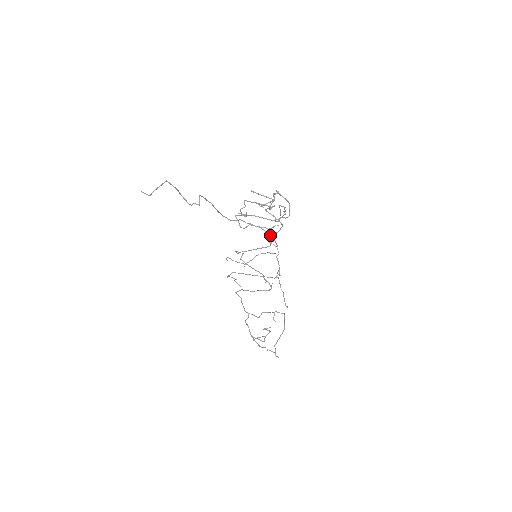
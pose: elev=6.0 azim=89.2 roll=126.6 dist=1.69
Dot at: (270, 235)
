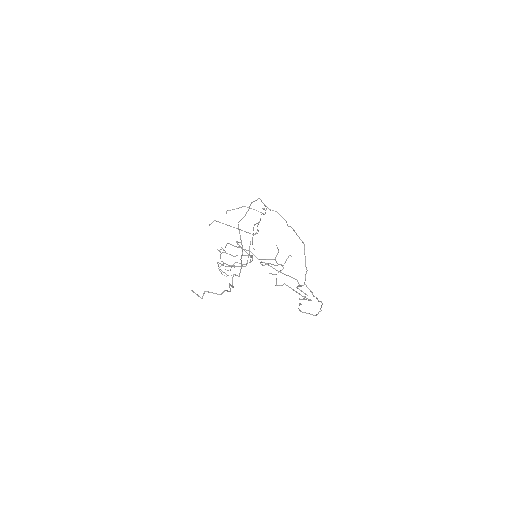
Dot at: occluded
